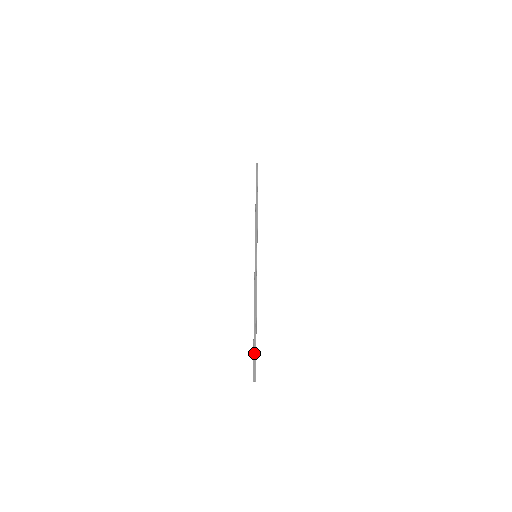
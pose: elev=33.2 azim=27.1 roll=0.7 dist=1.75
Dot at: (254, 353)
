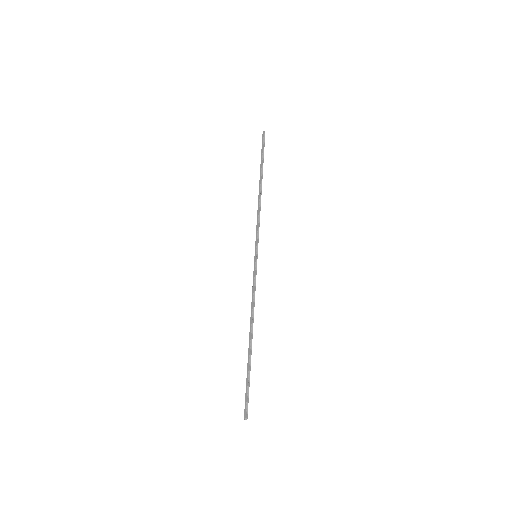
Dot at: (247, 383)
